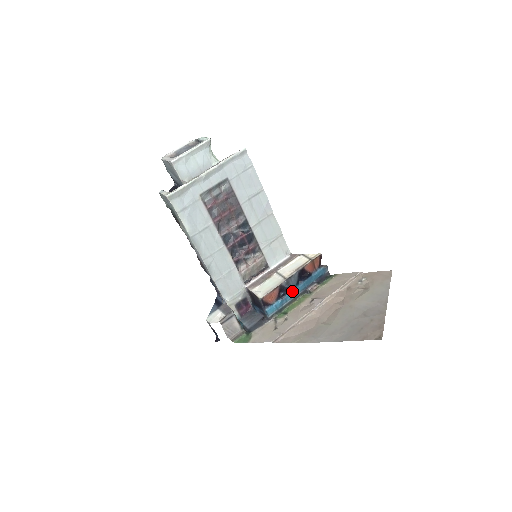
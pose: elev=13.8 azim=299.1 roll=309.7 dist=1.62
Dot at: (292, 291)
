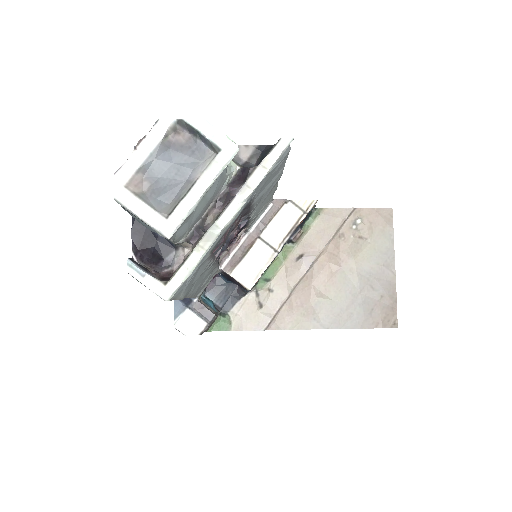
Dot at: occluded
